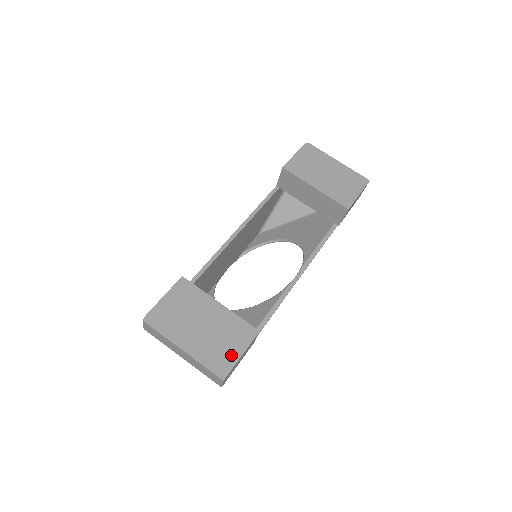
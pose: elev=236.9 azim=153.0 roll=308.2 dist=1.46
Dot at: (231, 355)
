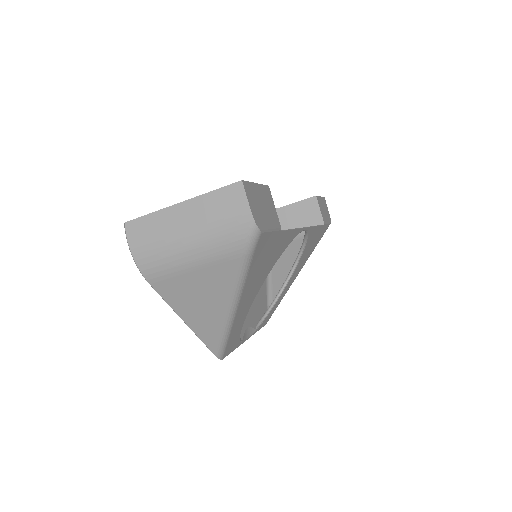
Dot at: occluded
